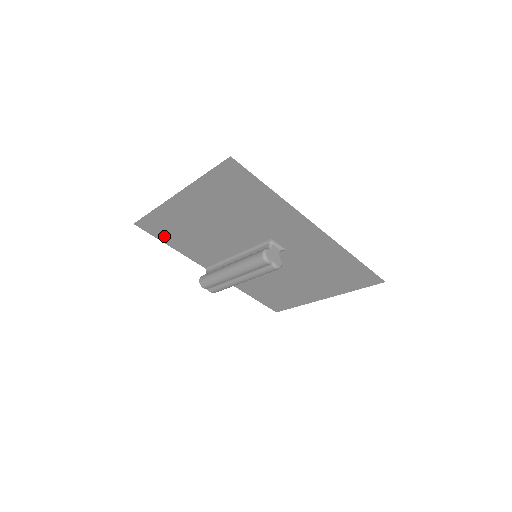
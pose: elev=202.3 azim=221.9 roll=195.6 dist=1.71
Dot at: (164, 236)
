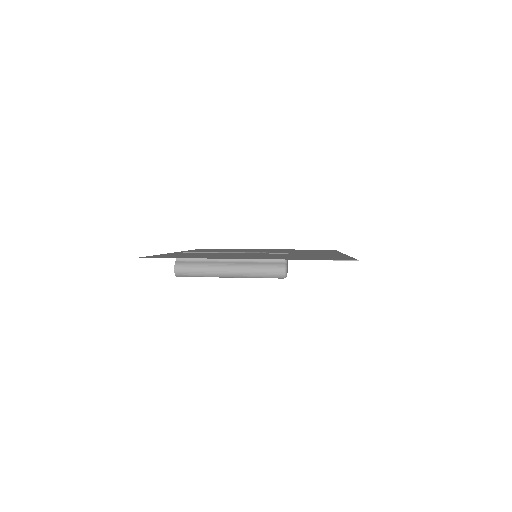
Dot at: occluded
